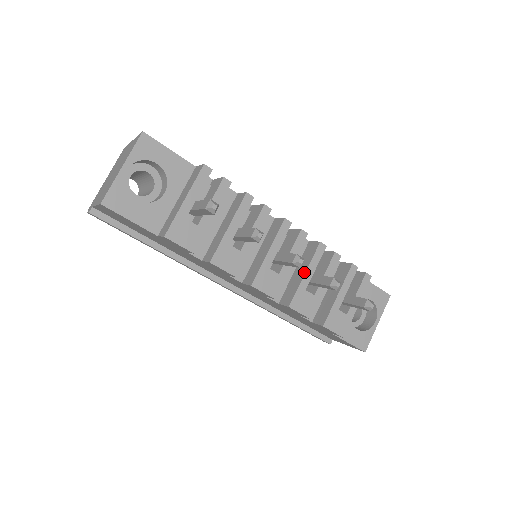
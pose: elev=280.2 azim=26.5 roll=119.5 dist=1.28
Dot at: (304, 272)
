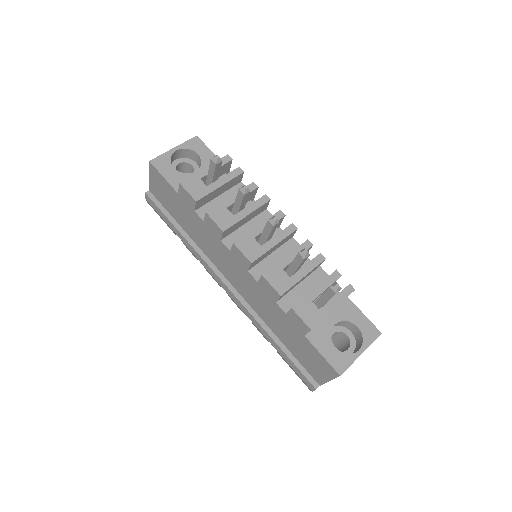
Dot at: (286, 256)
